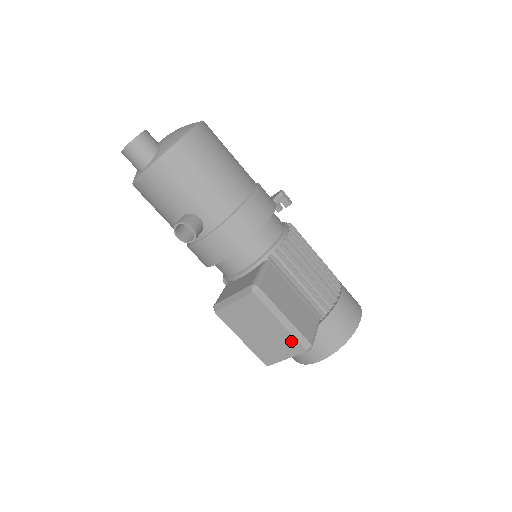
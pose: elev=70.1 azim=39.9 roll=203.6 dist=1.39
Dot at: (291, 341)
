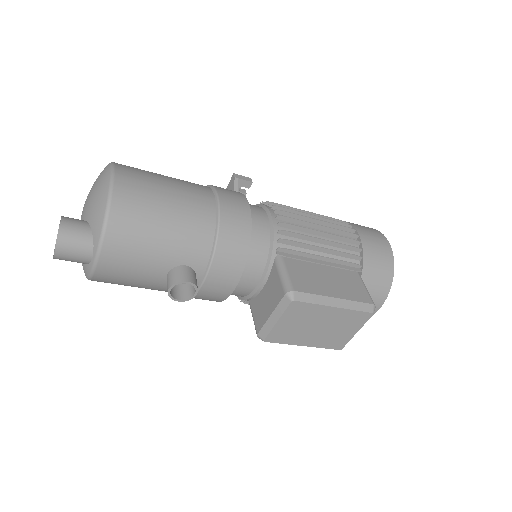
Dot at: (354, 315)
